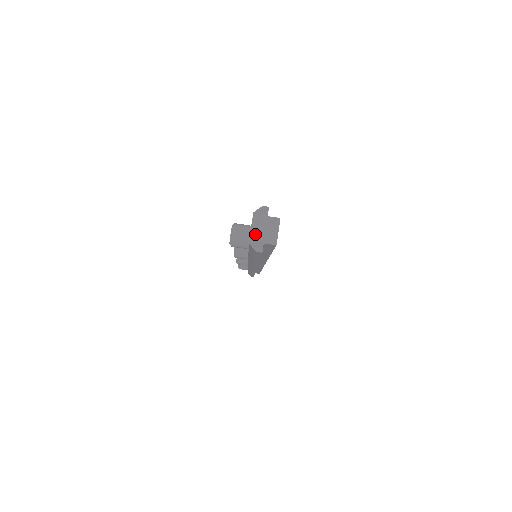
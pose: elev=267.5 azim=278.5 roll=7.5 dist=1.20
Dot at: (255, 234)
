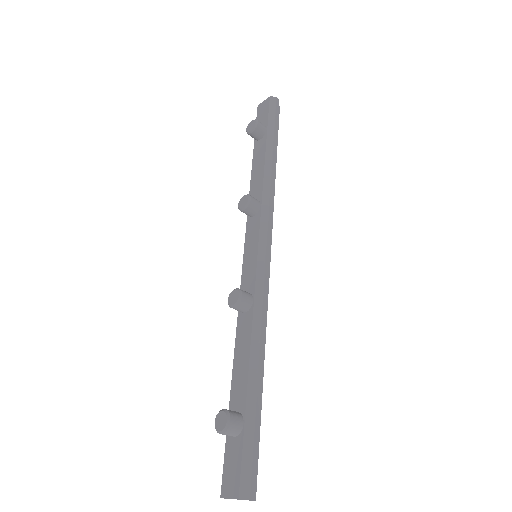
Dot at: occluded
